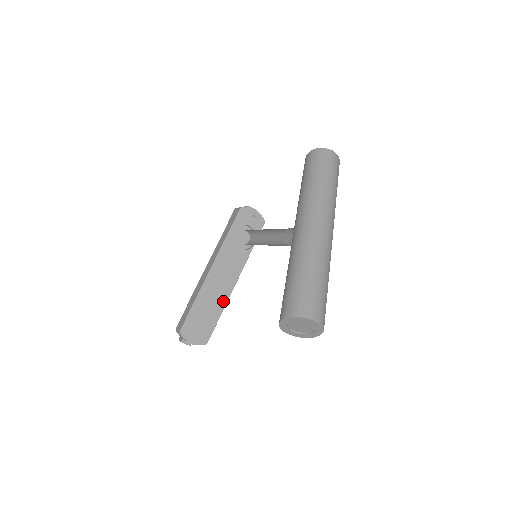
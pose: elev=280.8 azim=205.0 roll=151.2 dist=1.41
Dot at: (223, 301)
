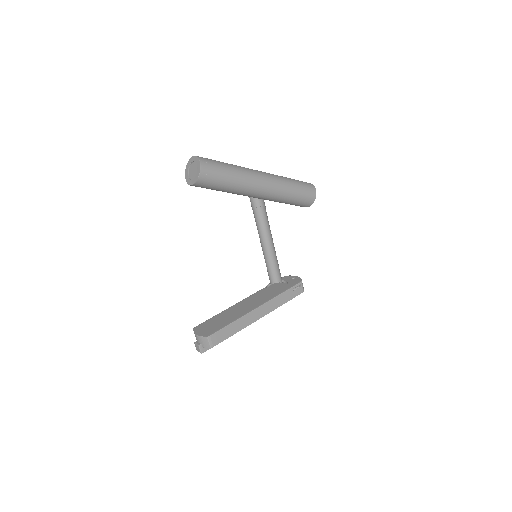
Dot at: (240, 316)
